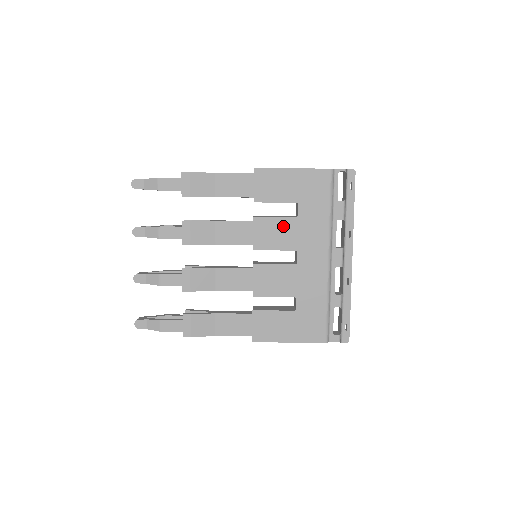
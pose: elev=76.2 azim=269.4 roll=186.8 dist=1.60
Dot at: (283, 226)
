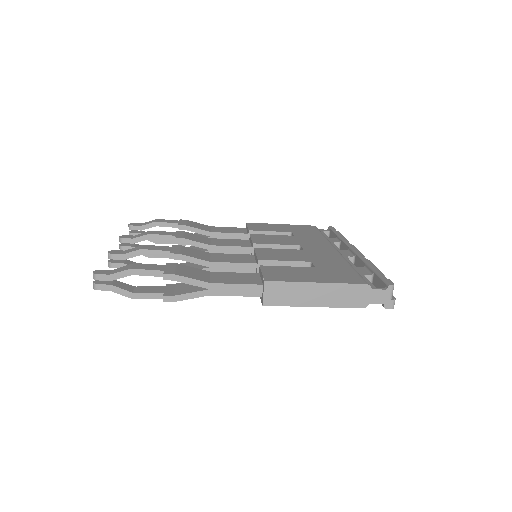
Dot at: occluded
